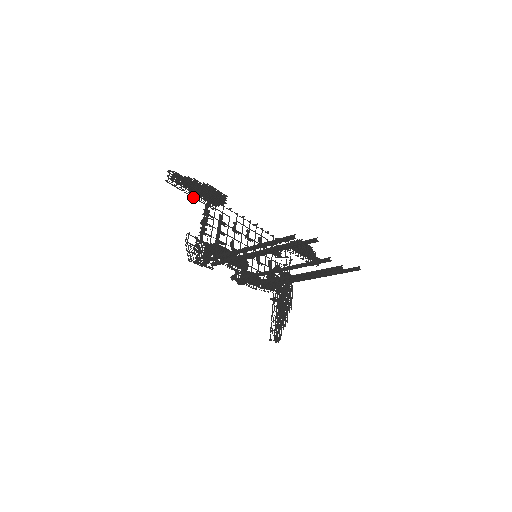
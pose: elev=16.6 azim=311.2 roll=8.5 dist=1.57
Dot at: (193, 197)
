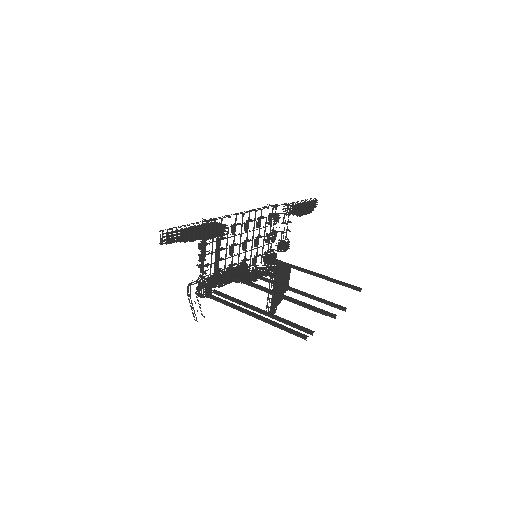
Dot at: occluded
